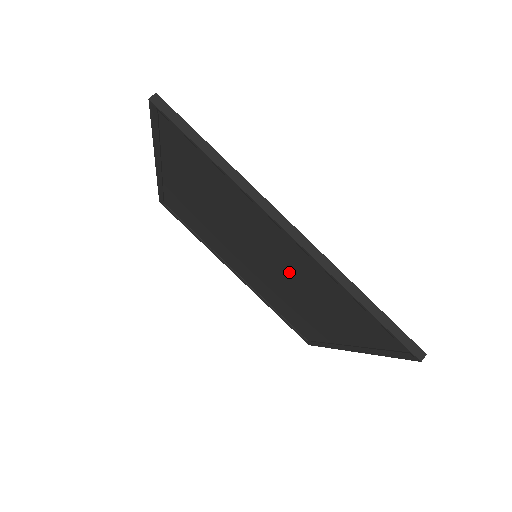
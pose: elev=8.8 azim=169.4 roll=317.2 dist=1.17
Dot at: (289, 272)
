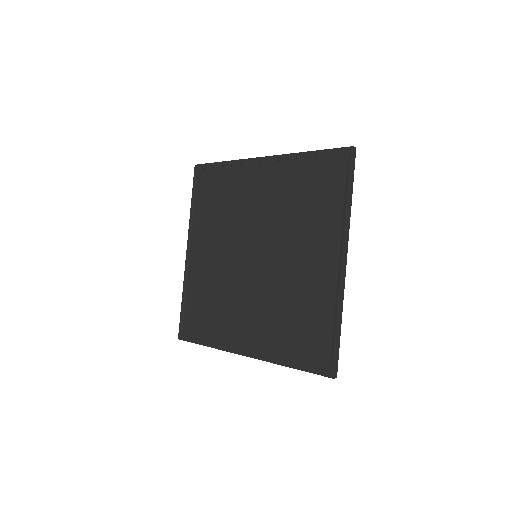
Dot at: (285, 281)
